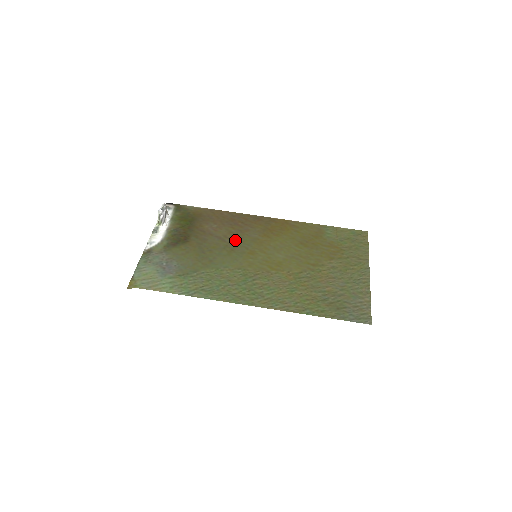
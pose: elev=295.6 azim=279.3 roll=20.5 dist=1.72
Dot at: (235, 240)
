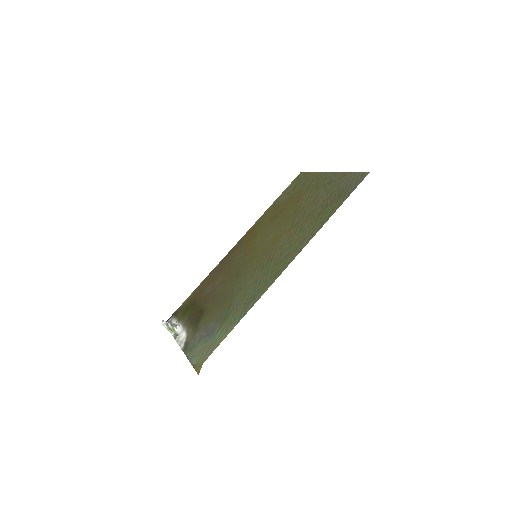
Dot at: (232, 271)
